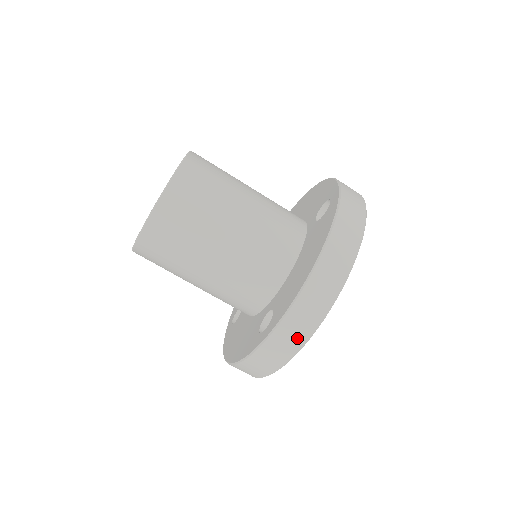
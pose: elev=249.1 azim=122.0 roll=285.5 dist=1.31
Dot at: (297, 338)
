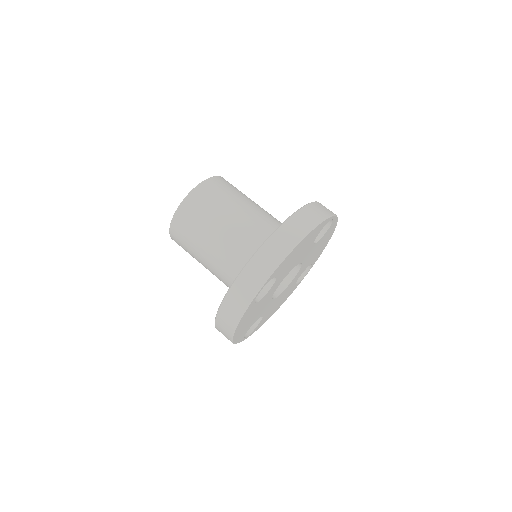
Dot at: (261, 273)
